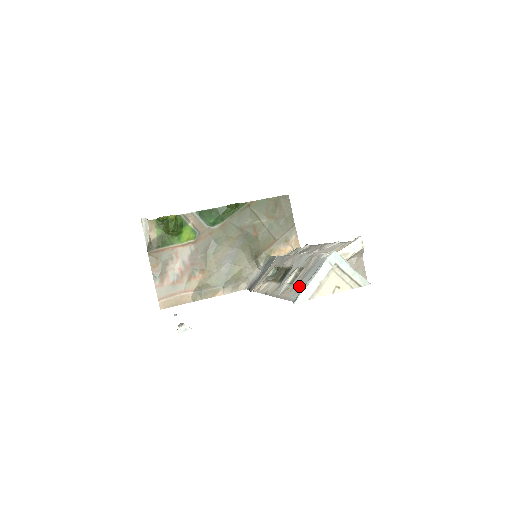
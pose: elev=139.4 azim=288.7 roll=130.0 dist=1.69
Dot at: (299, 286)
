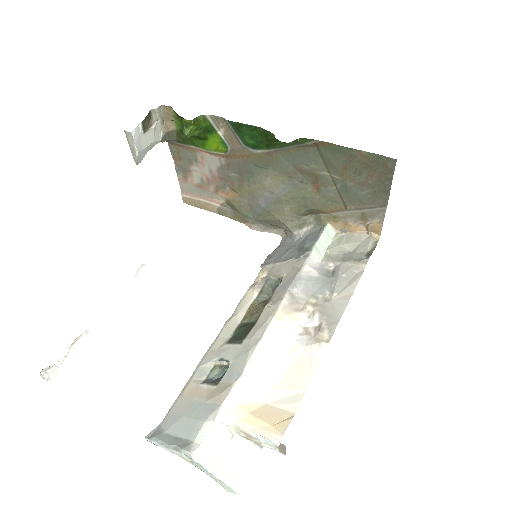
Dot at: (175, 416)
